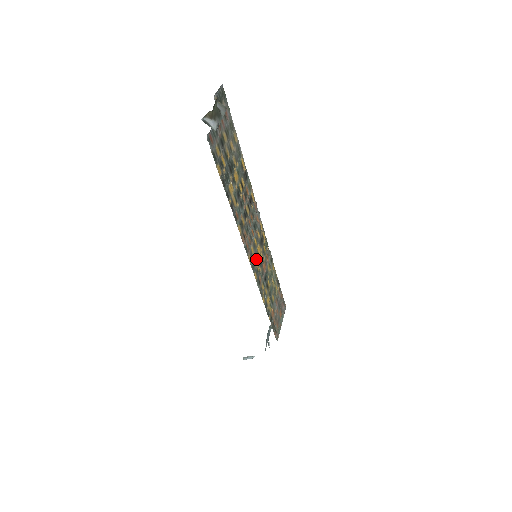
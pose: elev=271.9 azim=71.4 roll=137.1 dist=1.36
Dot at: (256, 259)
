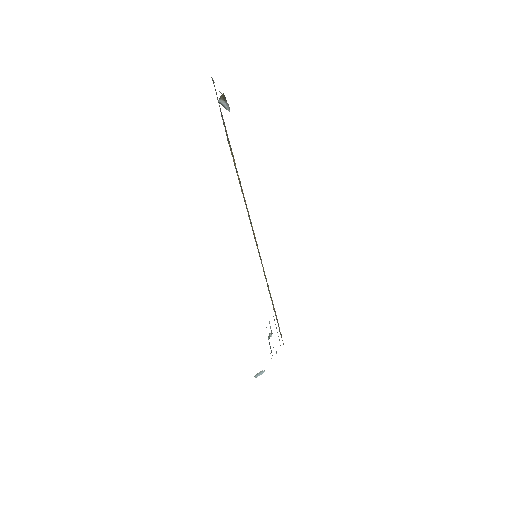
Dot at: occluded
